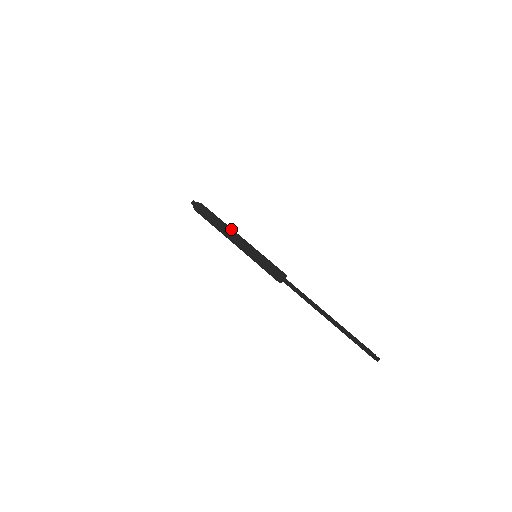
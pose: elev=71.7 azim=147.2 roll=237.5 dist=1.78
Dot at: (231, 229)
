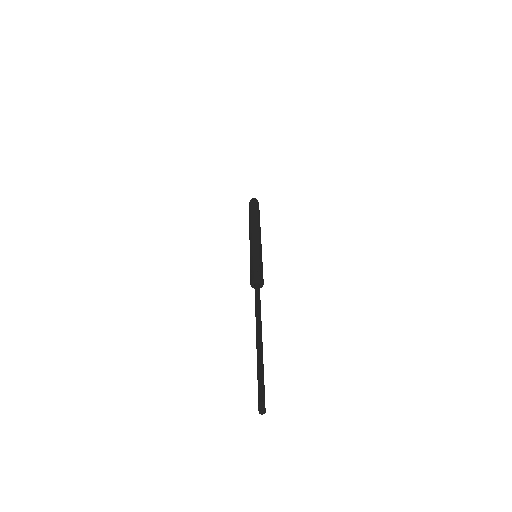
Dot at: occluded
